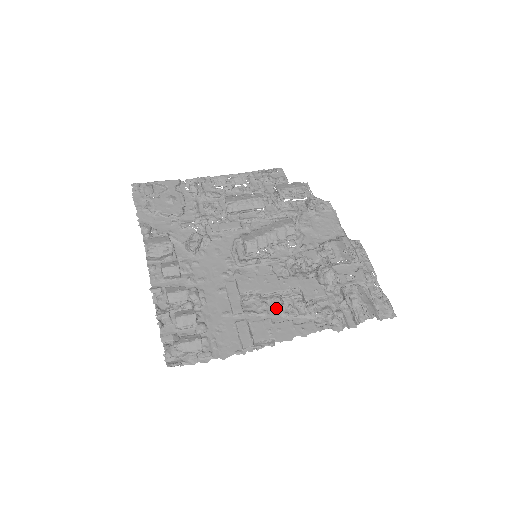
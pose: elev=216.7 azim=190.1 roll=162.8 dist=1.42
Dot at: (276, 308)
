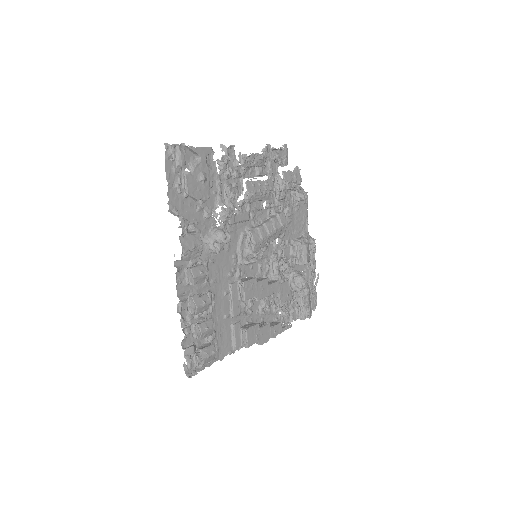
Dot at: (257, 307)
